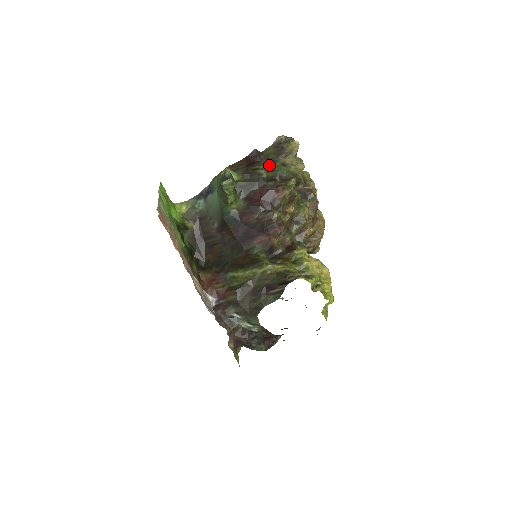
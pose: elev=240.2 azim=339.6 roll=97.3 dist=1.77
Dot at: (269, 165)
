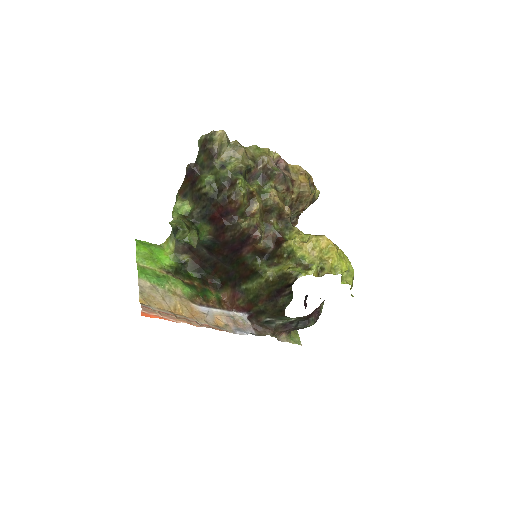
Dot at: (209, 176)
